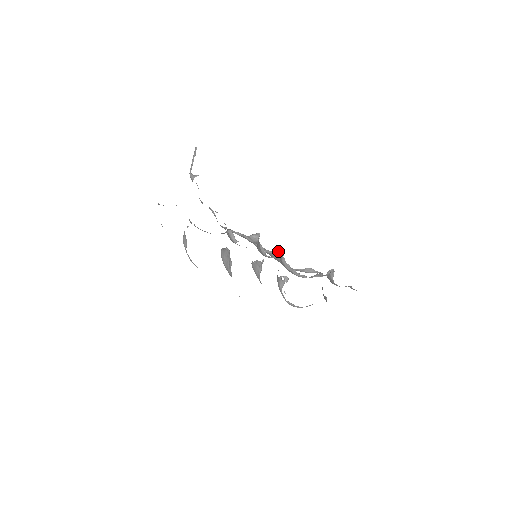
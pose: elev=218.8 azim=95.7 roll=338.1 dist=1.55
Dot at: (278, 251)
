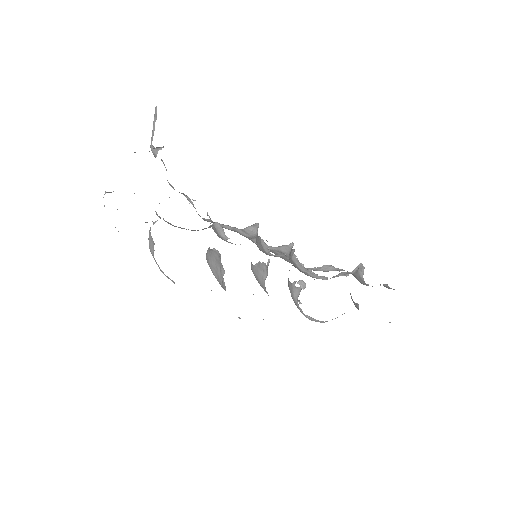
Dot at: (285, 246)
